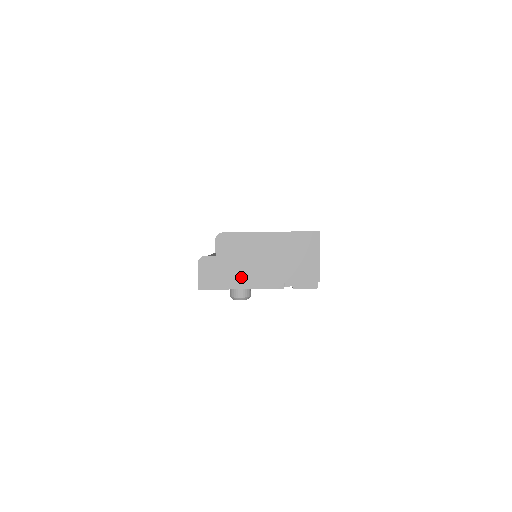
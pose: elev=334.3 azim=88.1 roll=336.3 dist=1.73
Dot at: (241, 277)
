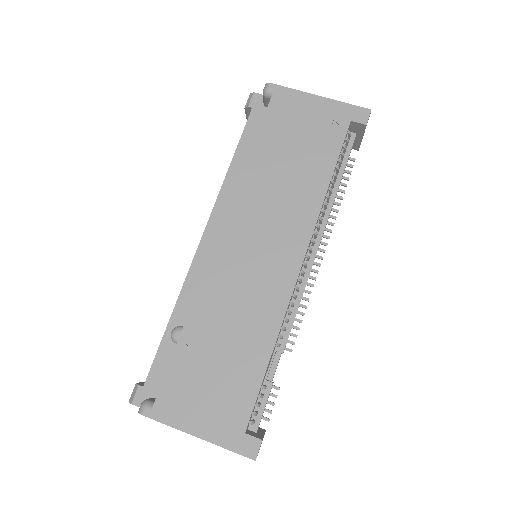
Dot at: occluded
